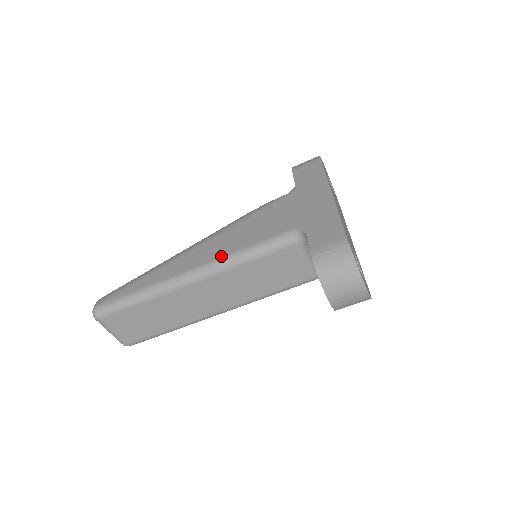
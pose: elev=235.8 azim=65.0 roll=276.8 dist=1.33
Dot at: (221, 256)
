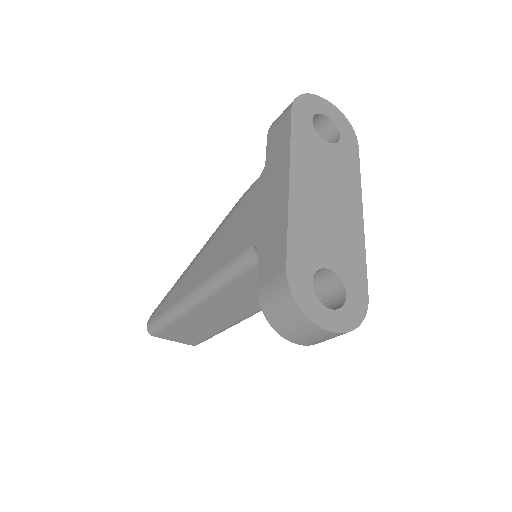
Dot at: (206, 278)
